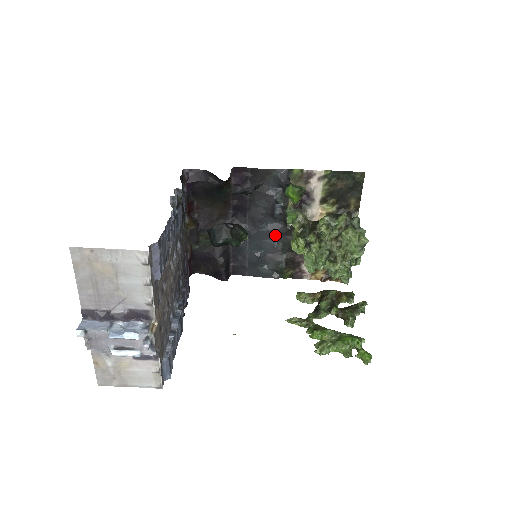
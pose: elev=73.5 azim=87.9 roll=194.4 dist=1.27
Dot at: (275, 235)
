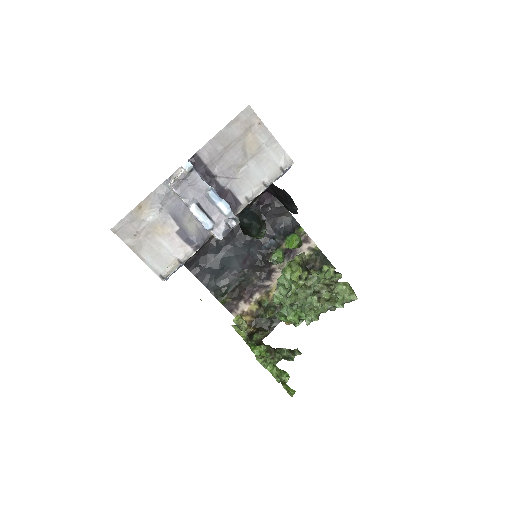
Dot at: (247, 261)
